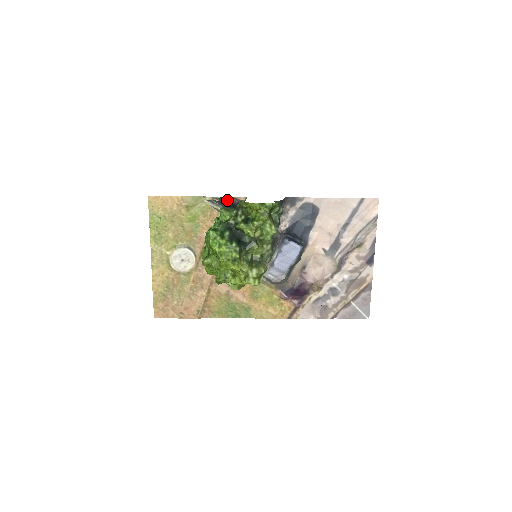
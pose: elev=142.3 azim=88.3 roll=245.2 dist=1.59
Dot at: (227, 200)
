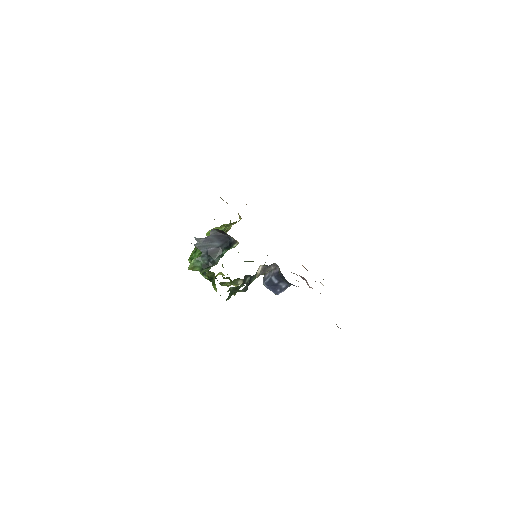
Dot at: (222, 232)
